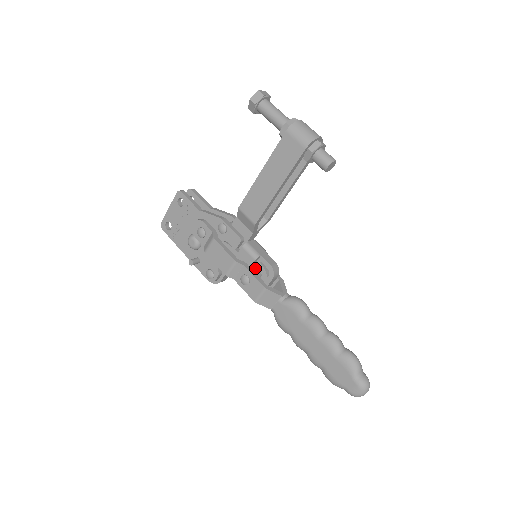
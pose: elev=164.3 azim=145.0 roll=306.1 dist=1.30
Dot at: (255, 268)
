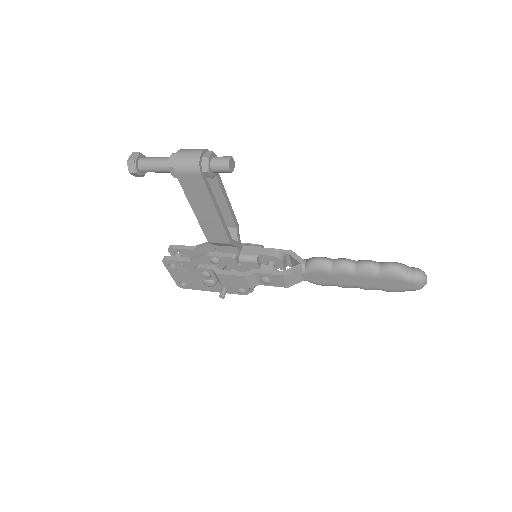
Dot at: (264, 266)
